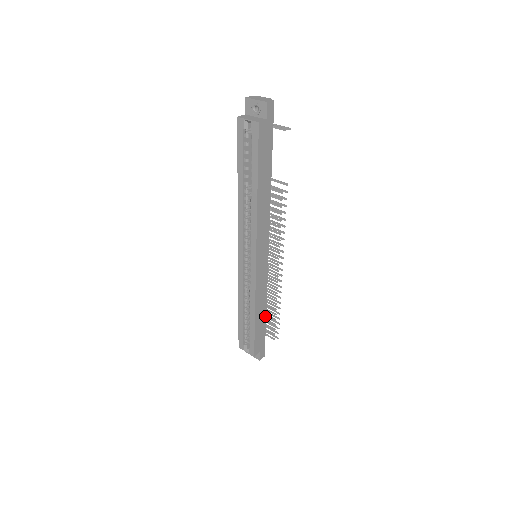
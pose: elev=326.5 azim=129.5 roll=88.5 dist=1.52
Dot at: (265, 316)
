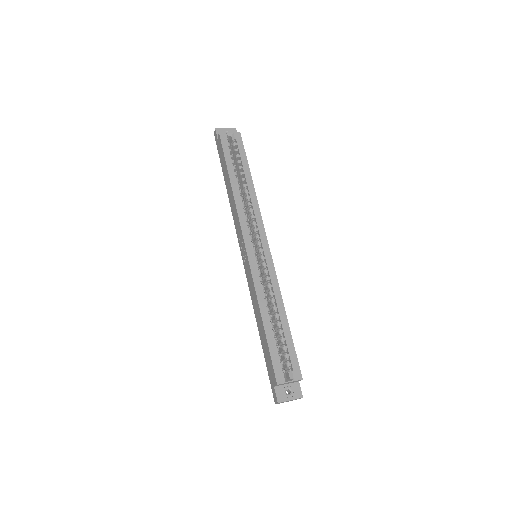
Dot at: occluded
